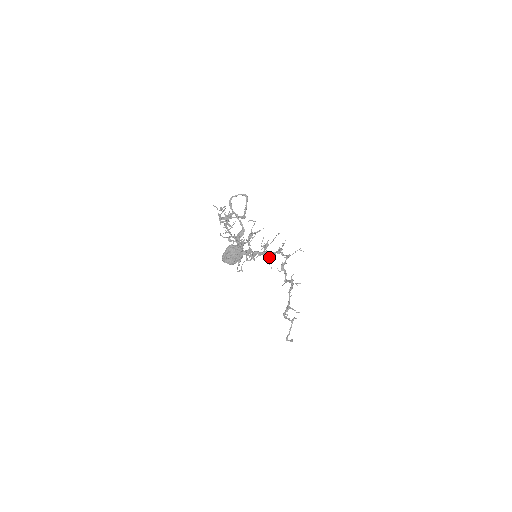
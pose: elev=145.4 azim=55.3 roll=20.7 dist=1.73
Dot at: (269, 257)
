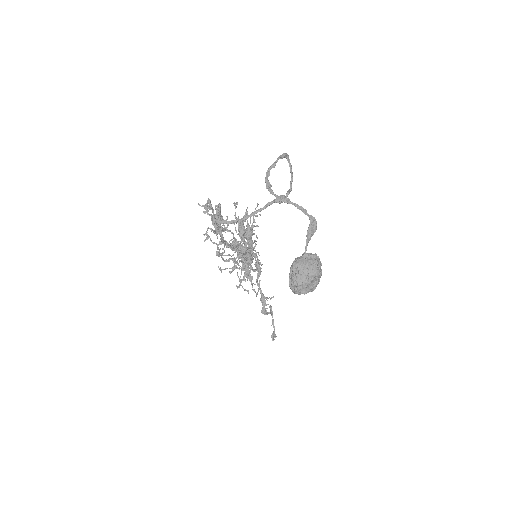
Dot at: occluded
